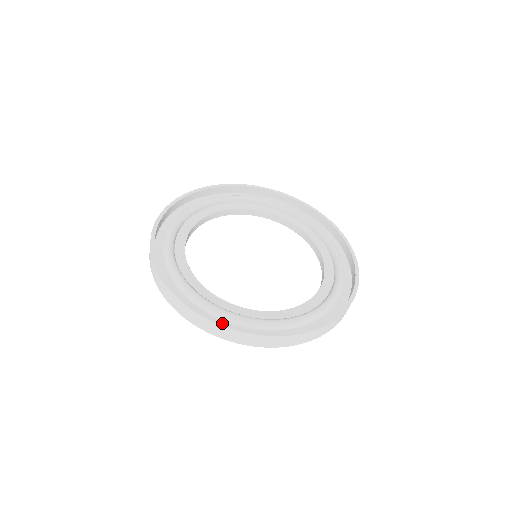
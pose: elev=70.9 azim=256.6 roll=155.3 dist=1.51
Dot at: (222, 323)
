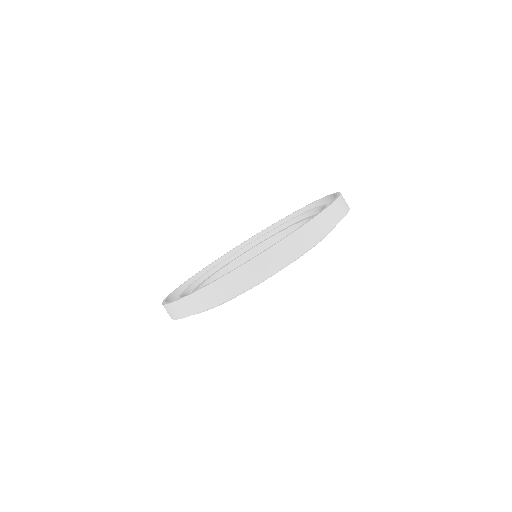
Dot at: (229, 272)
